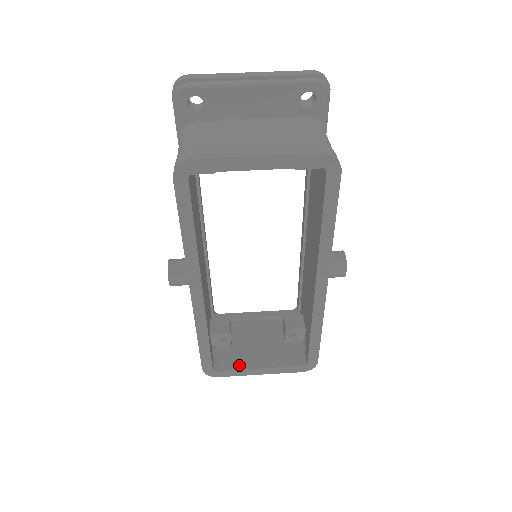
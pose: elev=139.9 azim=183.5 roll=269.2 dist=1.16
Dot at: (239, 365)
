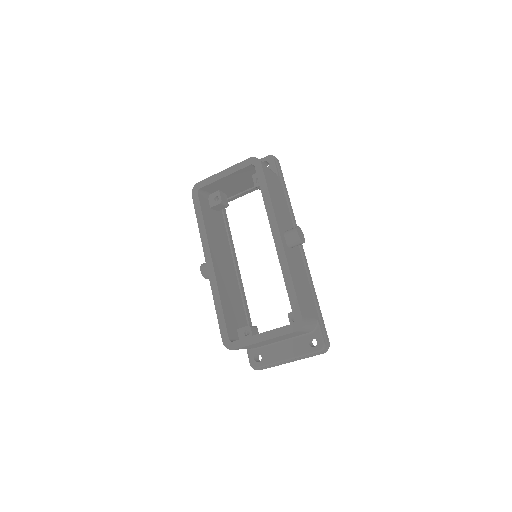
Dot at: (249, 337)
